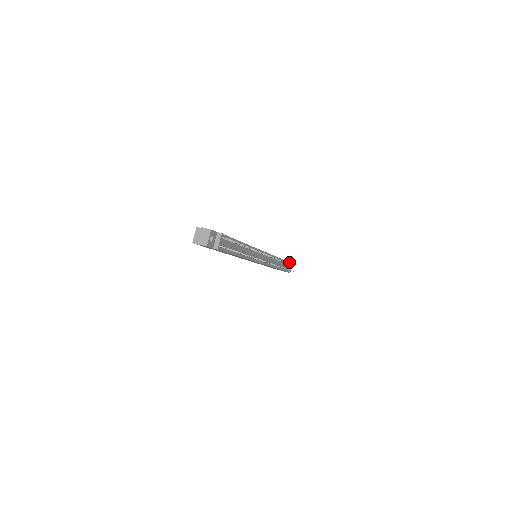
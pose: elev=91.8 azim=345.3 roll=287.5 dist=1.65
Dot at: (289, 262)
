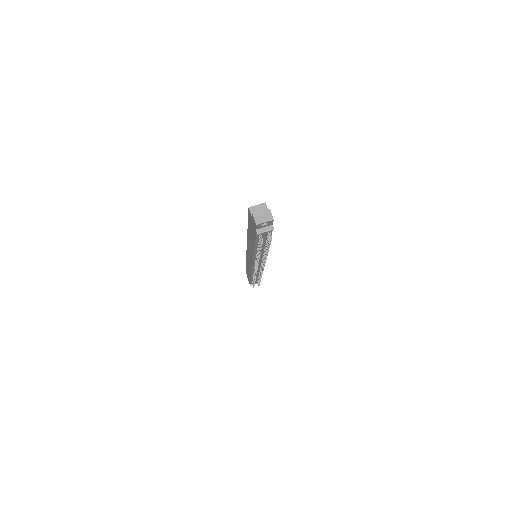
Dot at: occluded
